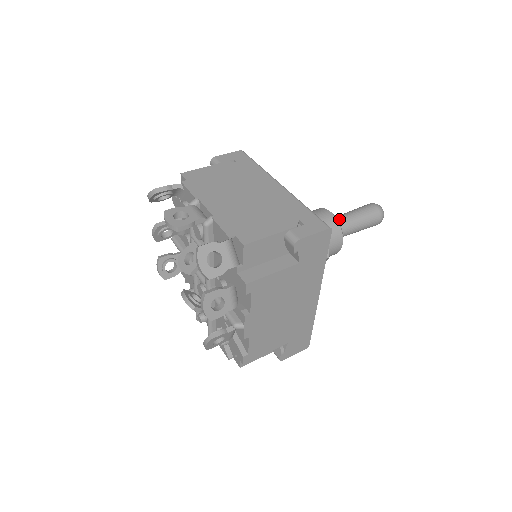
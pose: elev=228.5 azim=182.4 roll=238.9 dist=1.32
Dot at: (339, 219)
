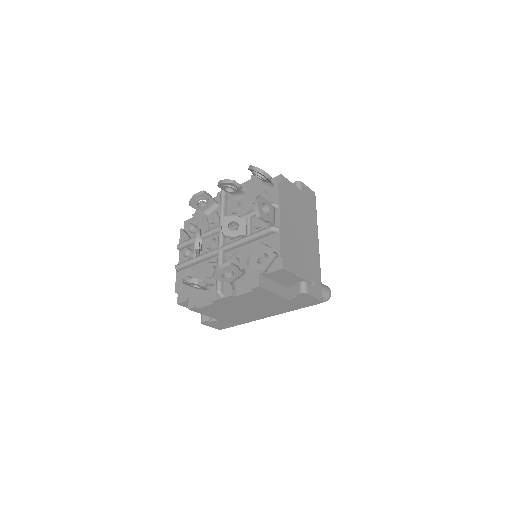
Dot at: occluded
